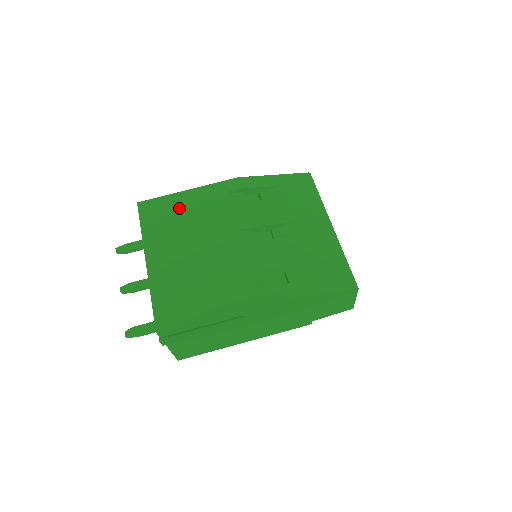
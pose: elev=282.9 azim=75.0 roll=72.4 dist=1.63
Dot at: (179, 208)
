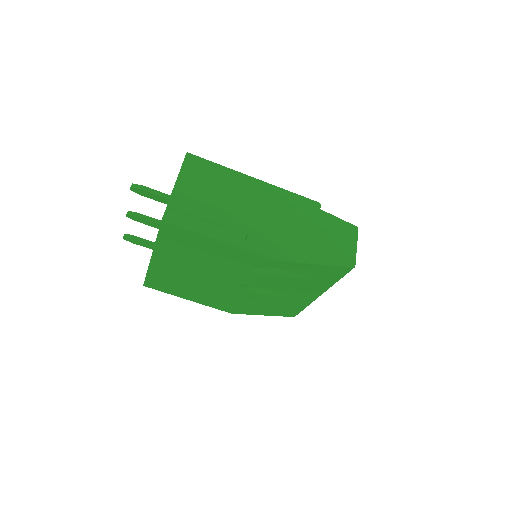
Dot at: (201, 247)
